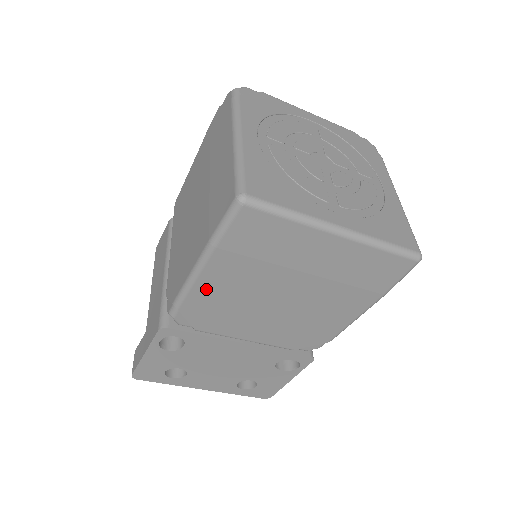
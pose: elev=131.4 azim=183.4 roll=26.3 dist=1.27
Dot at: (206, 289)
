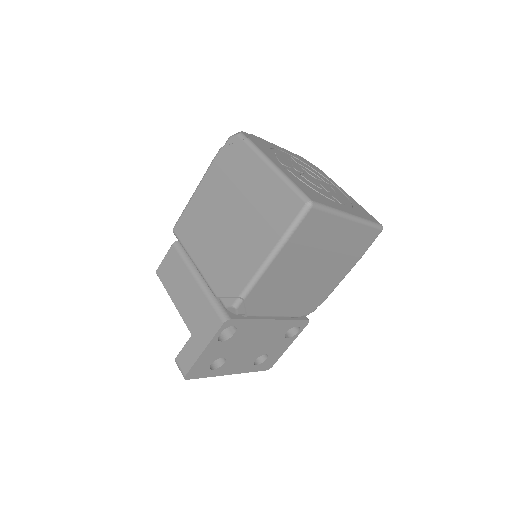
Dot at: (268, 277)
